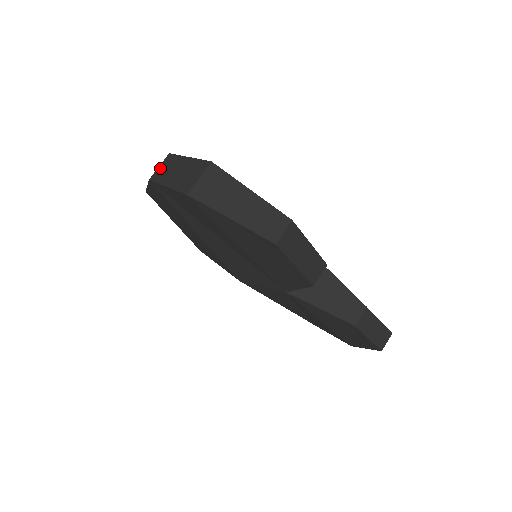
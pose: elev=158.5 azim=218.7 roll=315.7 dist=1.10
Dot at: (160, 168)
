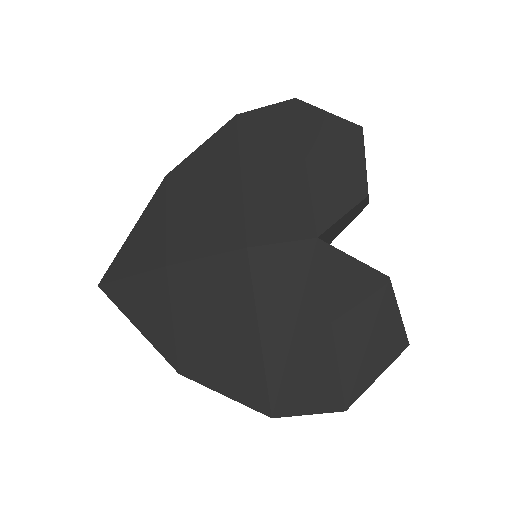
Dot at: occluded
